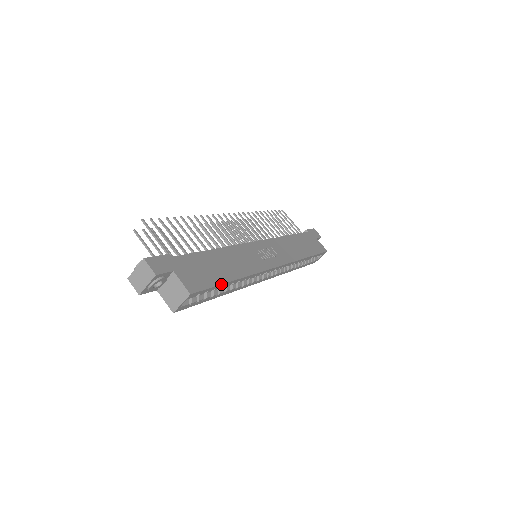
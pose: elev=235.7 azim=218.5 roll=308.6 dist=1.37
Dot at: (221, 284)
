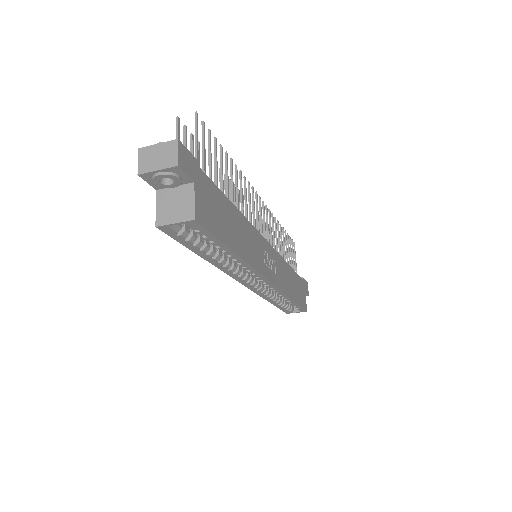
Dot at: (224, 243)
